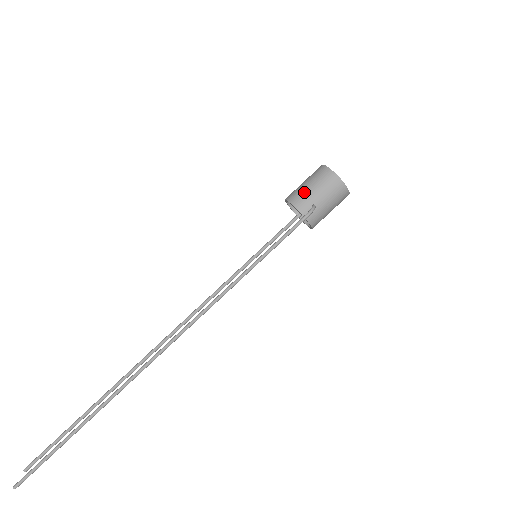
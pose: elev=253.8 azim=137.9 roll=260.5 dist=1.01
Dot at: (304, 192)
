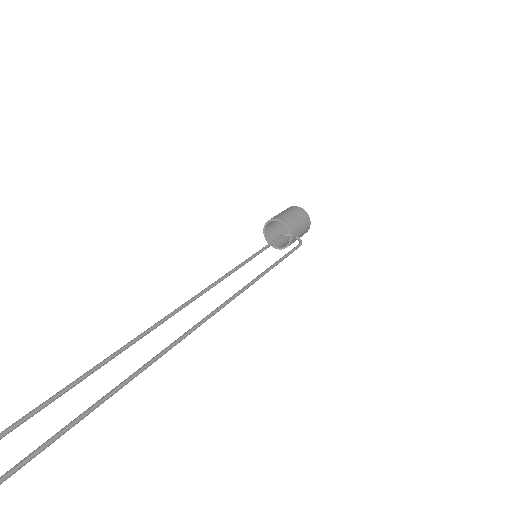
Dot at: (296, 224)
